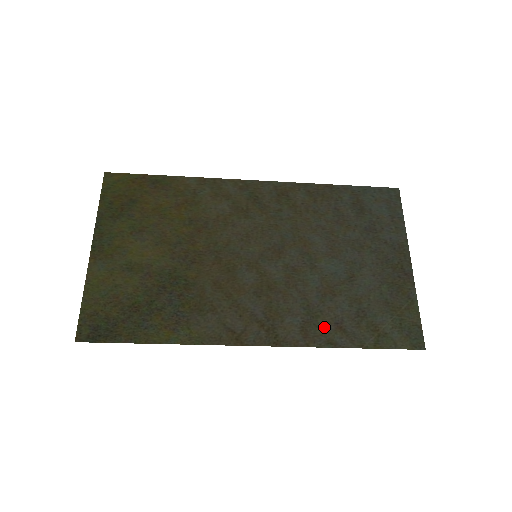
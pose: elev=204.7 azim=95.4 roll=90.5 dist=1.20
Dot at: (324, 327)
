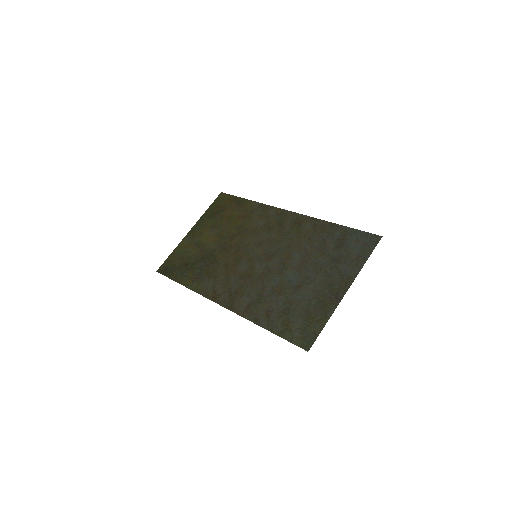
Dot at: (260, 310)
